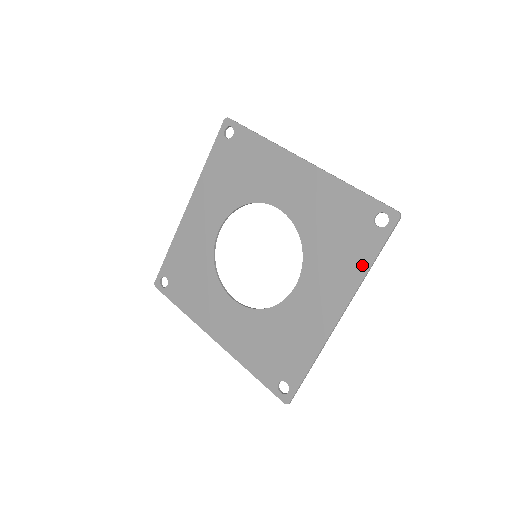
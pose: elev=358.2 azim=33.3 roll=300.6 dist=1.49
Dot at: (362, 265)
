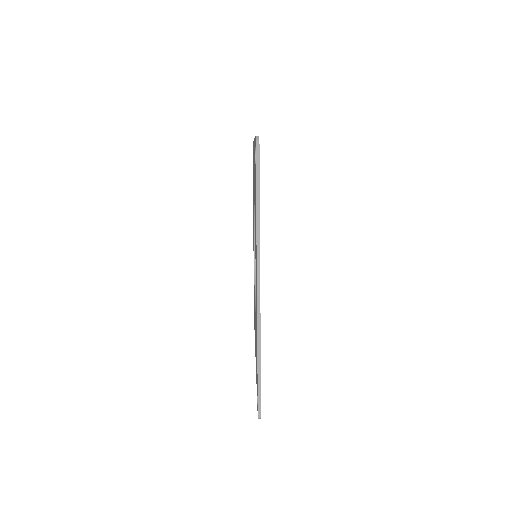
Dot at: (256, 378)
